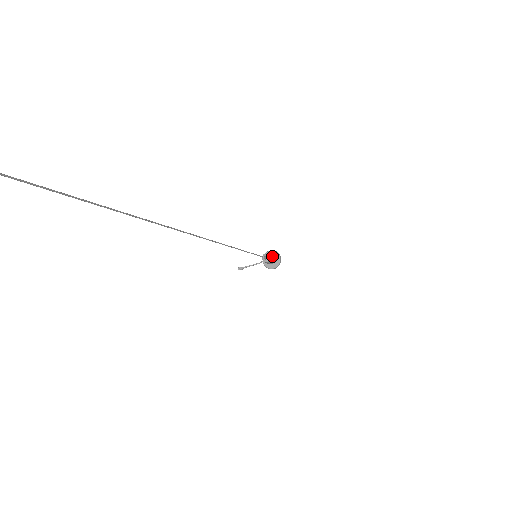
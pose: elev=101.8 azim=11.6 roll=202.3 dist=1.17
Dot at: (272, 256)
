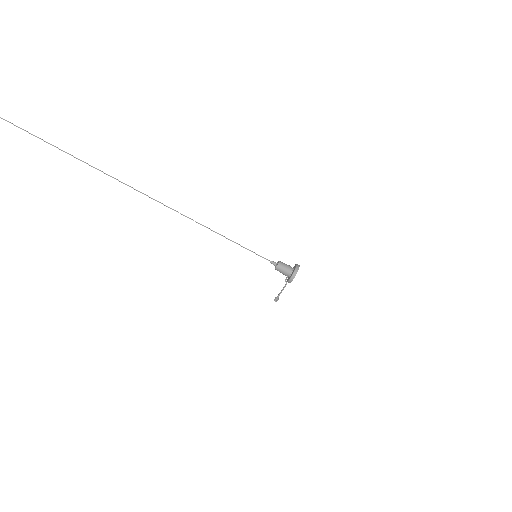
Dot at: (286, 264)
